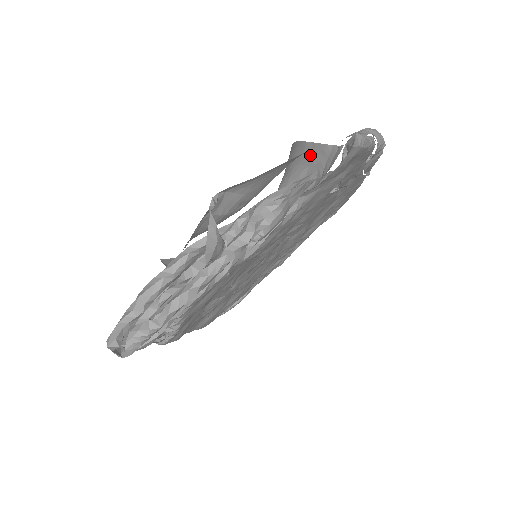
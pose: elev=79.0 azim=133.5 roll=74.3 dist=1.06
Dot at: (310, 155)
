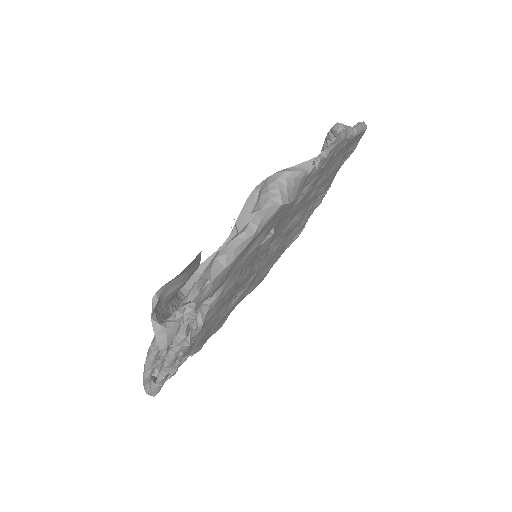
Dot at: occluded
